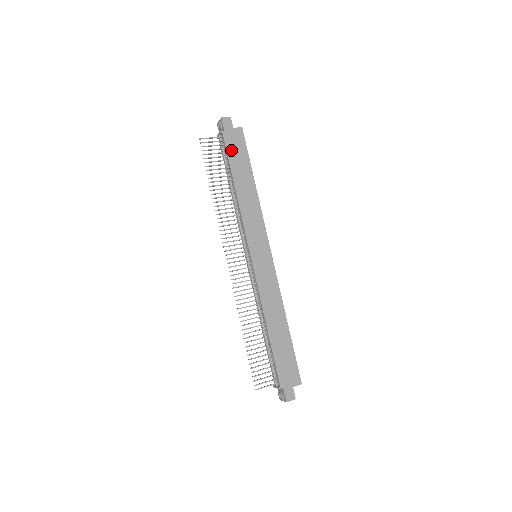
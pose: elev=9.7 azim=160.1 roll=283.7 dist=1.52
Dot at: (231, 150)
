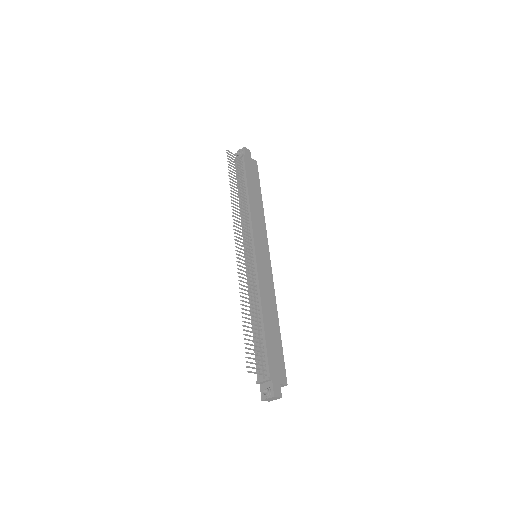
Dot at: (248, 170)
